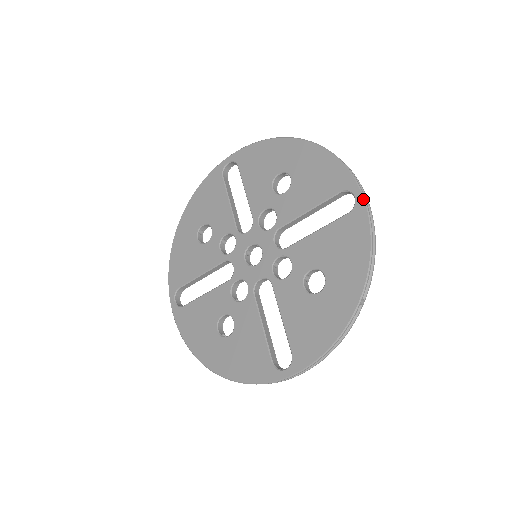
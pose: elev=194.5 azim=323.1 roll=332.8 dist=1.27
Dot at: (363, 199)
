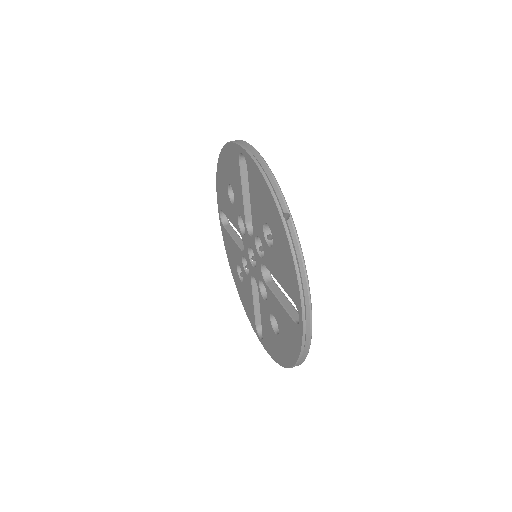
Dot at: (302, 329)
